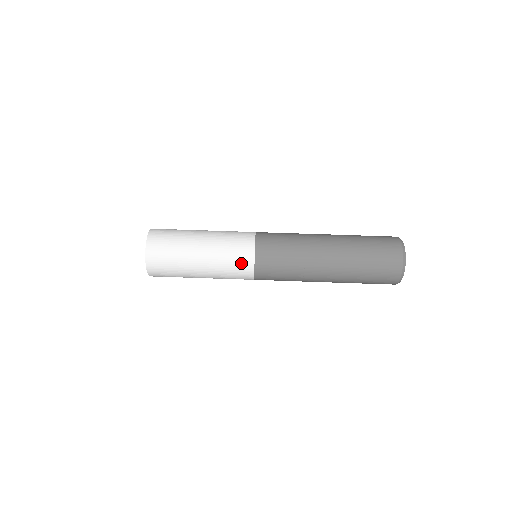
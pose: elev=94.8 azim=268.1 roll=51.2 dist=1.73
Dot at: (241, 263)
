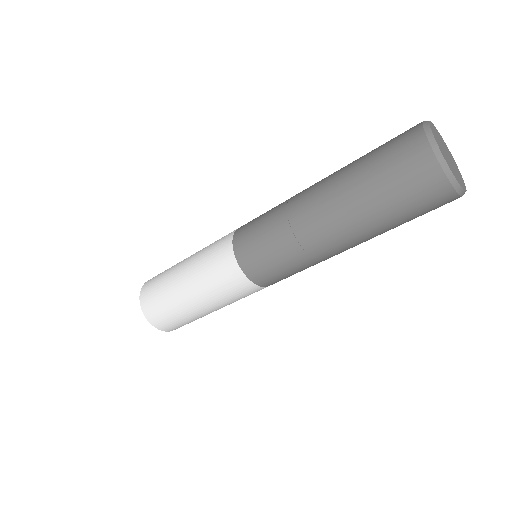
Dot at: (248, 293)
